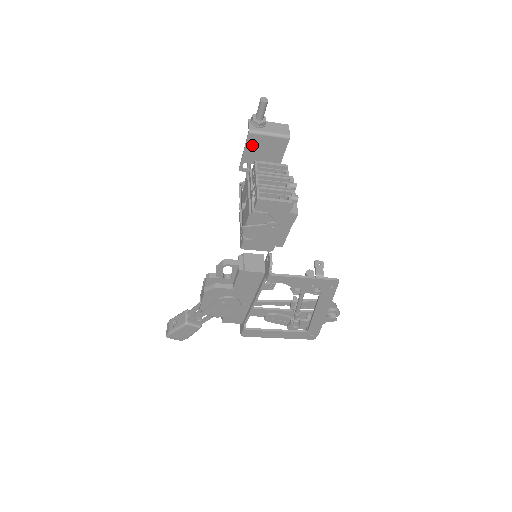
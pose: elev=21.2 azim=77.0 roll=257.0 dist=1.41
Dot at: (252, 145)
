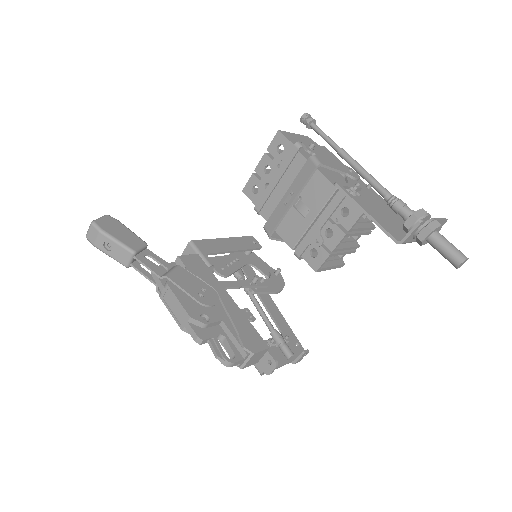
Dot at: (383, 225)
